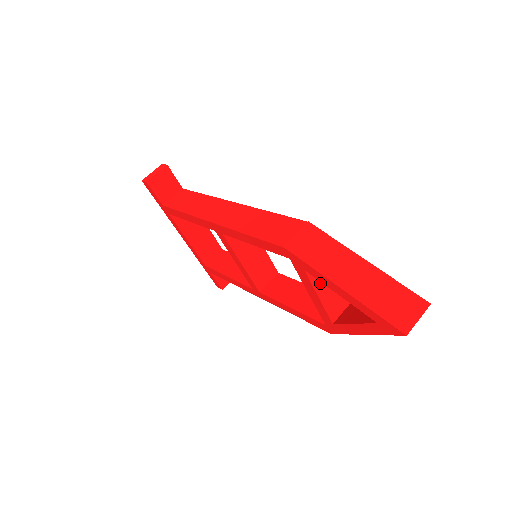
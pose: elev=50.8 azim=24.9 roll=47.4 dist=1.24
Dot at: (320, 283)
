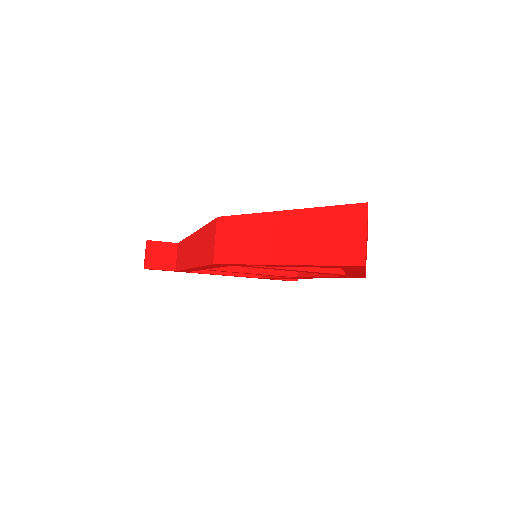
Dot at: occluded
